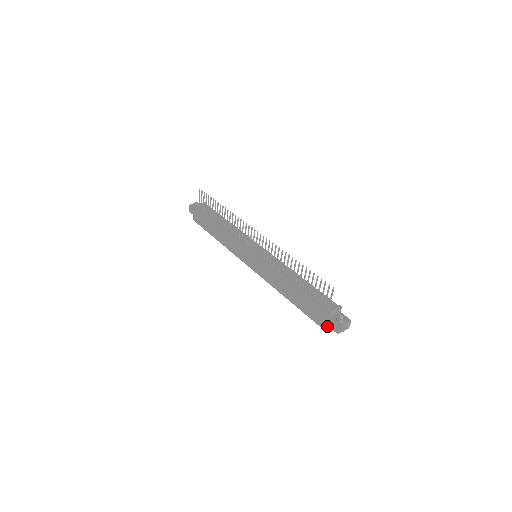
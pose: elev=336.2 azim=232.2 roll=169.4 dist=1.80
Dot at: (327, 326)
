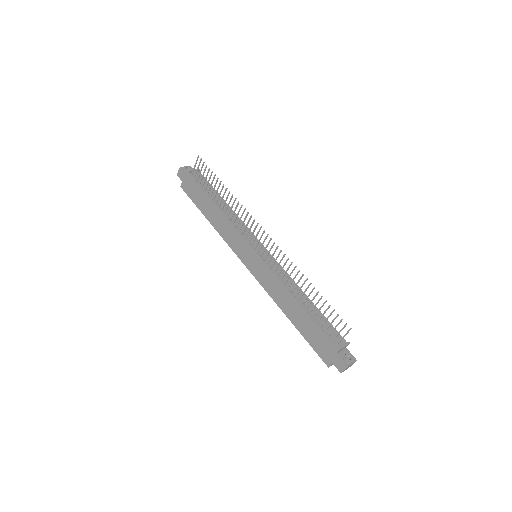
Dot at: (330, 361)
